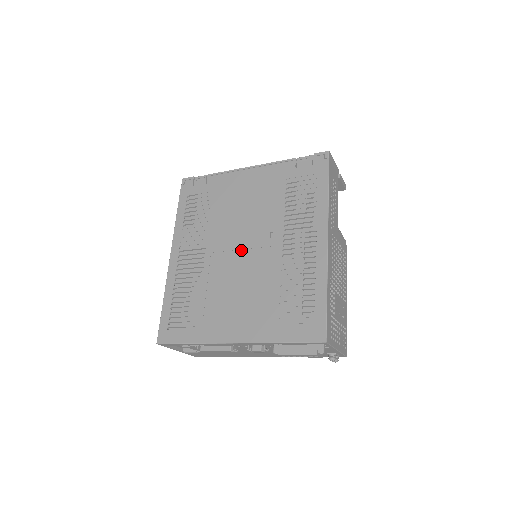
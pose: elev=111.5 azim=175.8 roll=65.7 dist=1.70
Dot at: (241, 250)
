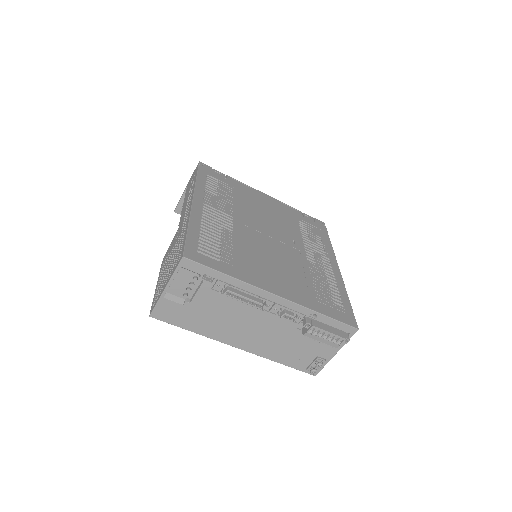
Dot at: (269, 236)
